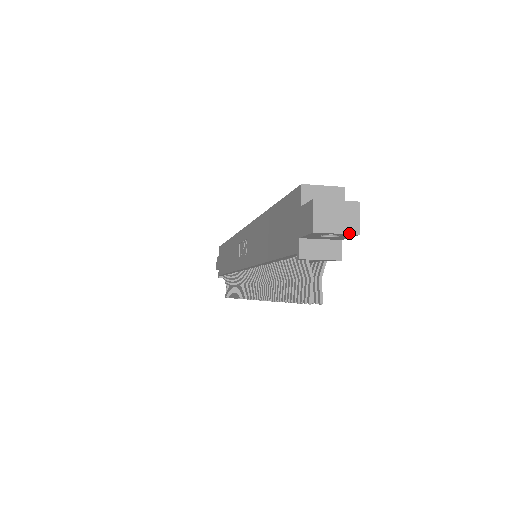
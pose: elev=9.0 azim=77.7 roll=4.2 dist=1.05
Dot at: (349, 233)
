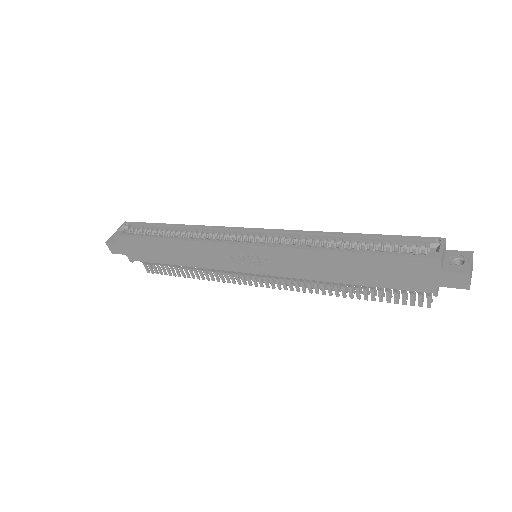
Dot at: occluded
